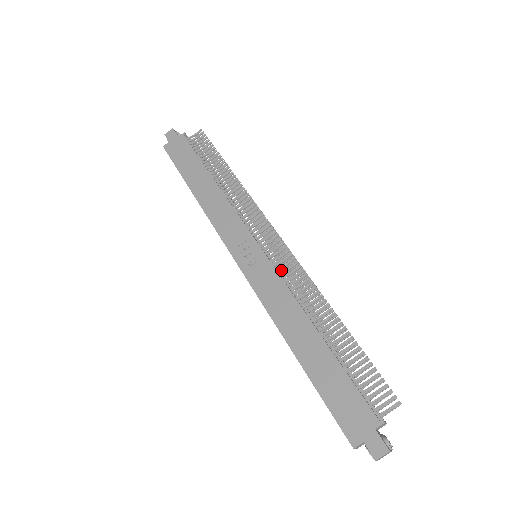
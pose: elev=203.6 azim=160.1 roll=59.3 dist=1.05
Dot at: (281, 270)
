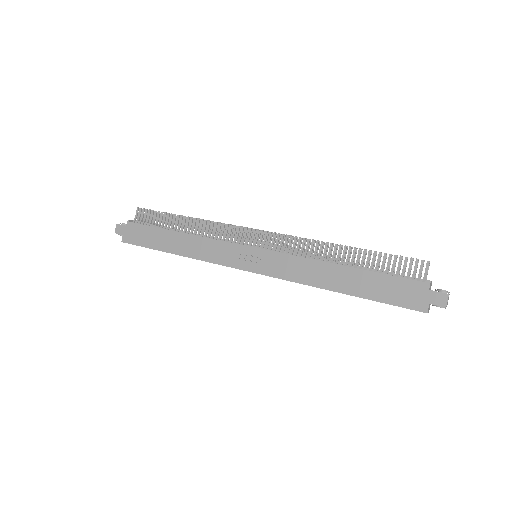
Dot at: (281, 250)
